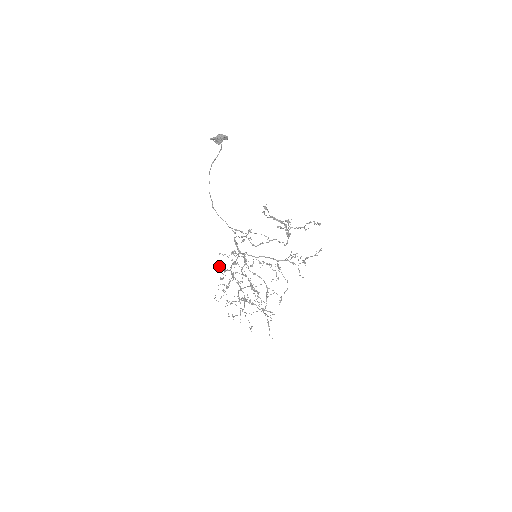
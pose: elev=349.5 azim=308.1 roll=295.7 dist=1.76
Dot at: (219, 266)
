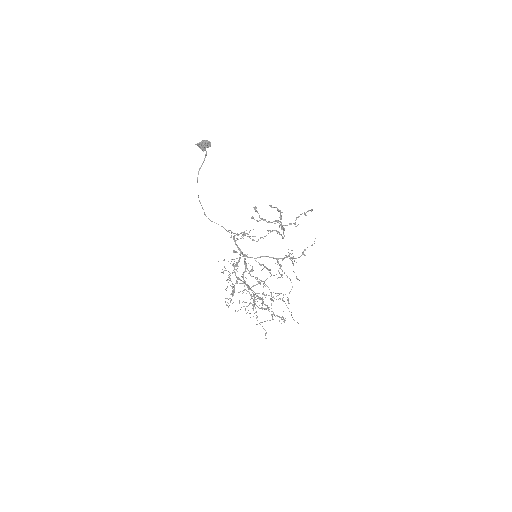
Dot at: occluded
